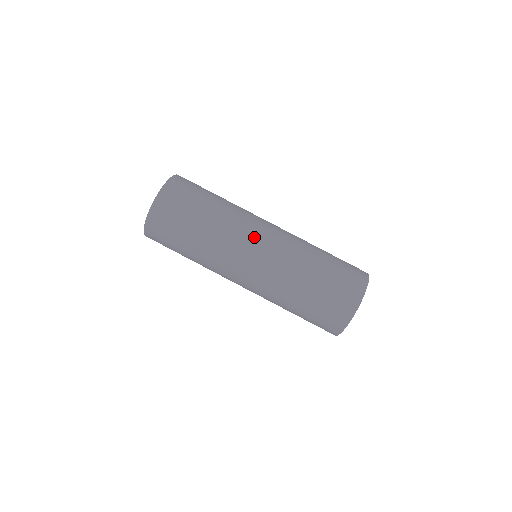
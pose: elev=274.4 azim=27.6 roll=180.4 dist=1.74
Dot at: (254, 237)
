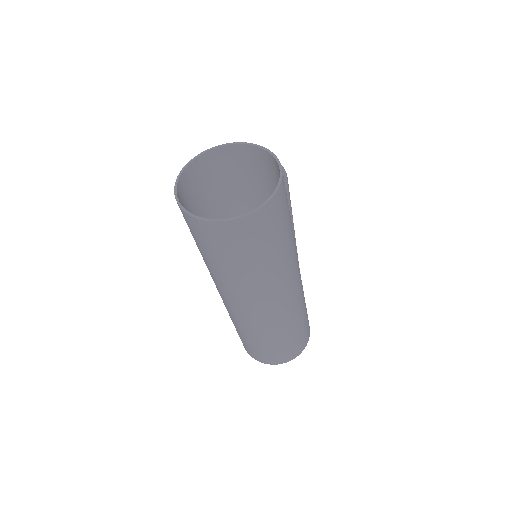
Dot at: (272, 301)
